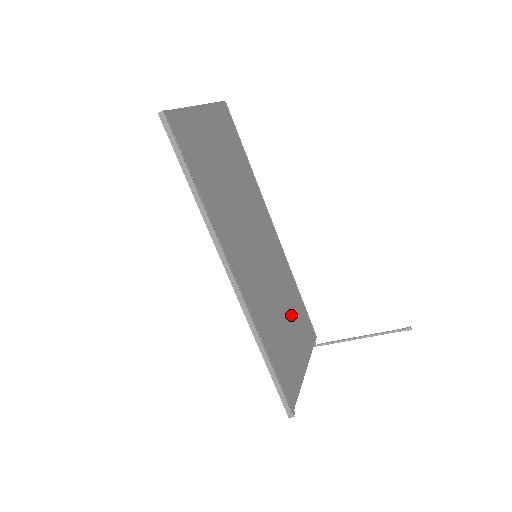
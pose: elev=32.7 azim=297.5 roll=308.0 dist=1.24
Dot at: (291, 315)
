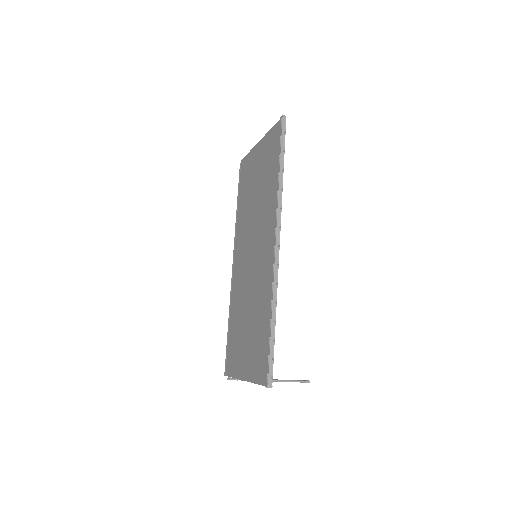
Dot at: (242, 328)
